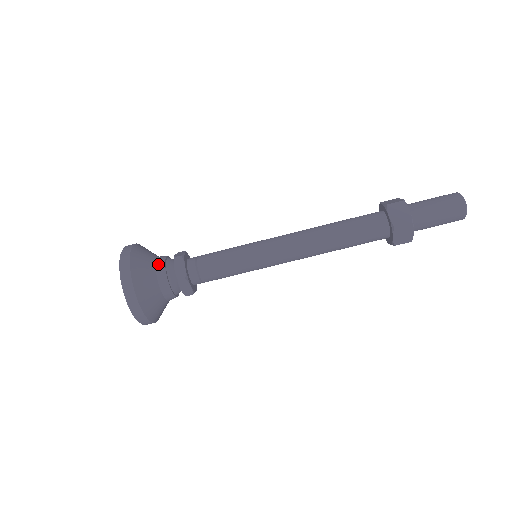
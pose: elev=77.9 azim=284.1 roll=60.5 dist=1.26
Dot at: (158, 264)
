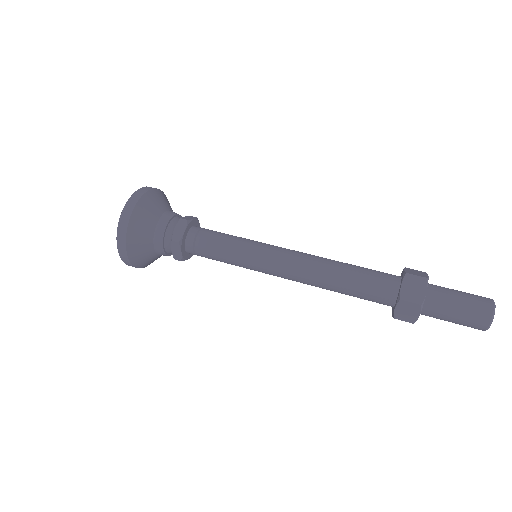
Dot at: (164, 217)
